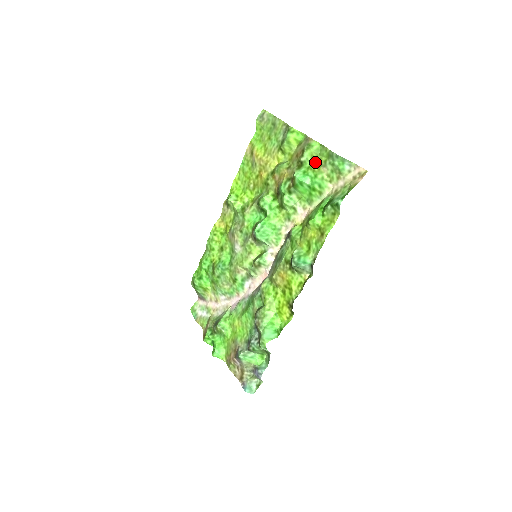
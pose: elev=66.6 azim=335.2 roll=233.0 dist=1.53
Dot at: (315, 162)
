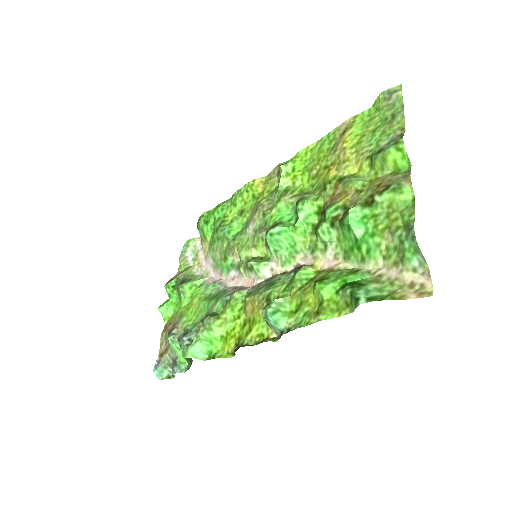
Dot at: (387, 216)
